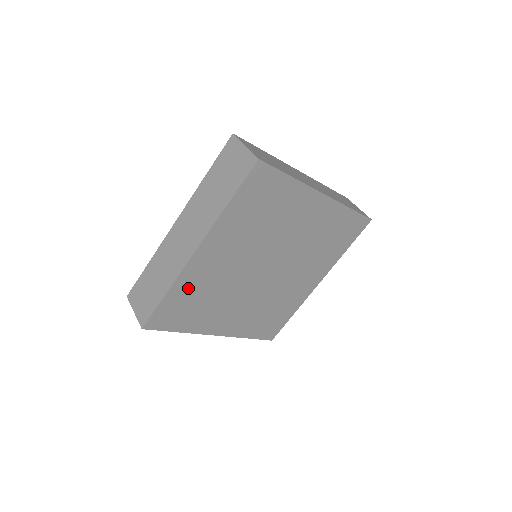
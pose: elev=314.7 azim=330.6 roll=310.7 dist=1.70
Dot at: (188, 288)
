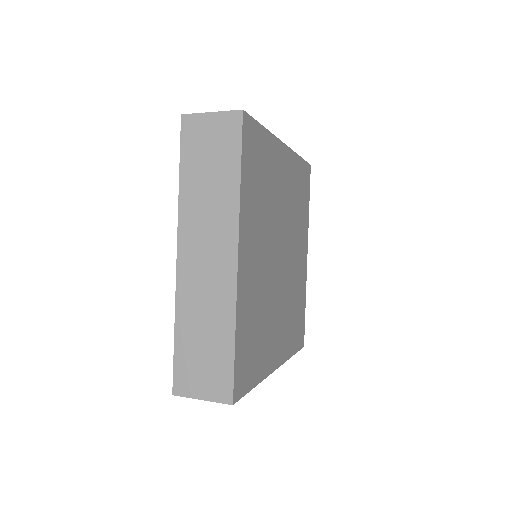
Dot at: (246, 317)
